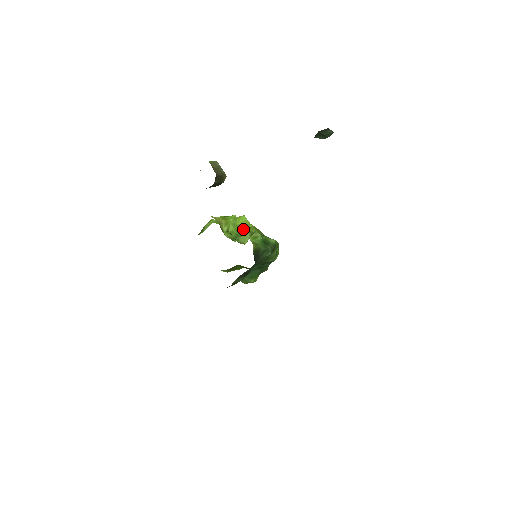
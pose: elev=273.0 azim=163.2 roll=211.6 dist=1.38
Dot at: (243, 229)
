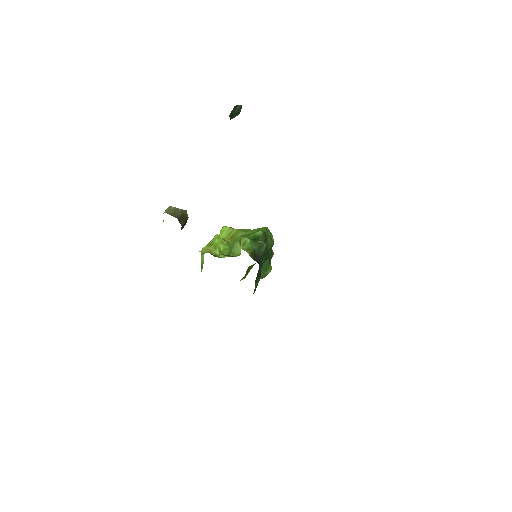
Dot at: (231, 239)
